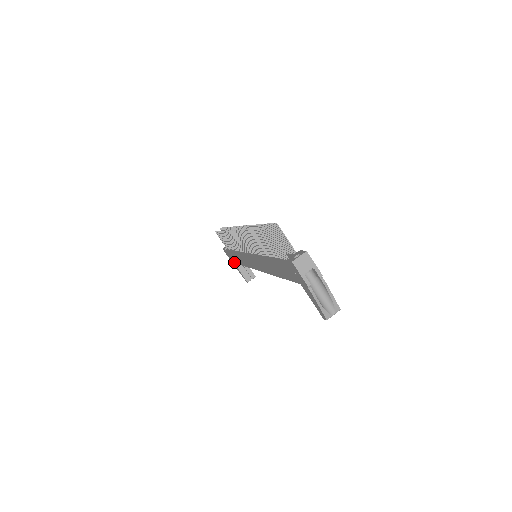
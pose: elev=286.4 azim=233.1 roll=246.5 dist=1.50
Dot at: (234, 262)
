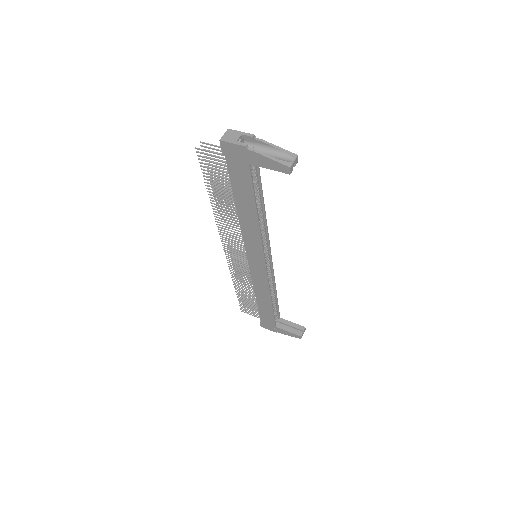
Dot at: (274, 324)
